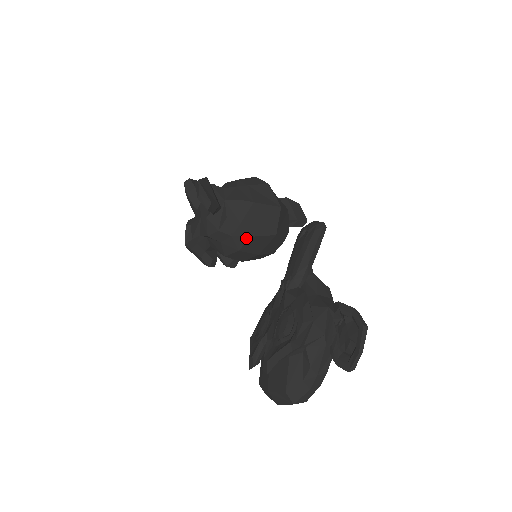
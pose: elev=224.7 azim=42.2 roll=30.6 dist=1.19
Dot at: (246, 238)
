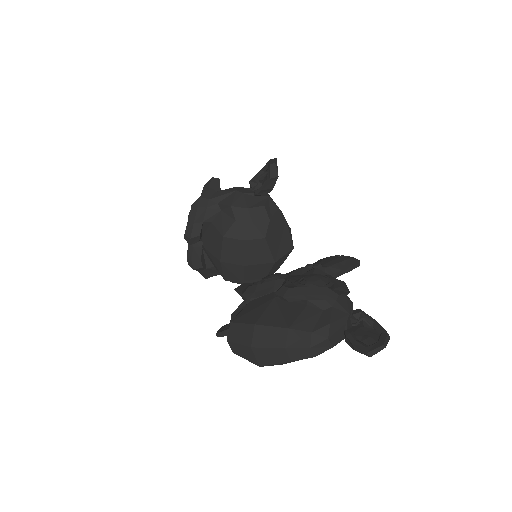
Dot at: (261, 236)
